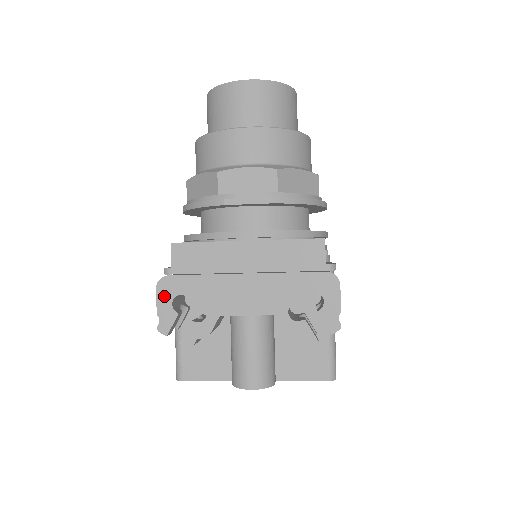
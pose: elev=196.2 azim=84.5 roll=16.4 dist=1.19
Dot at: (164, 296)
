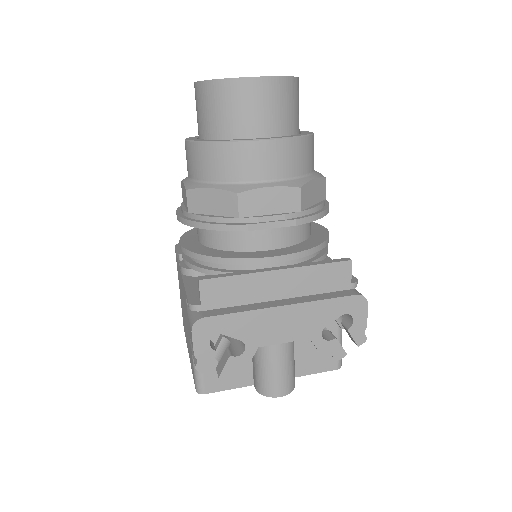
Dot at: (201, 338)
